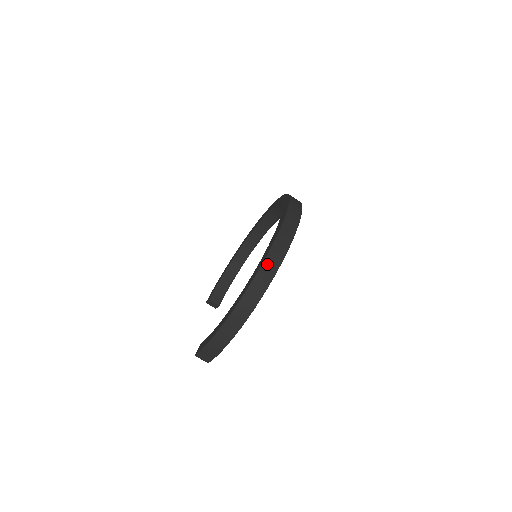
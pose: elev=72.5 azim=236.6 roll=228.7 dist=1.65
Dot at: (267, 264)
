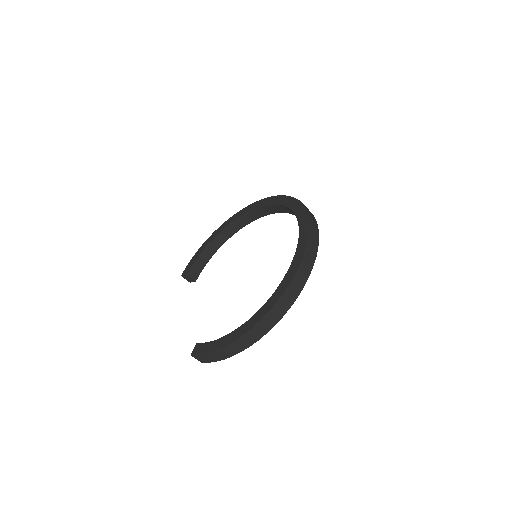
Dot at: (289, 293)
